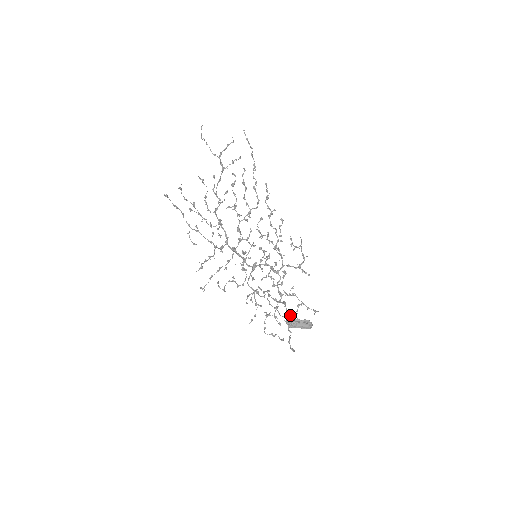
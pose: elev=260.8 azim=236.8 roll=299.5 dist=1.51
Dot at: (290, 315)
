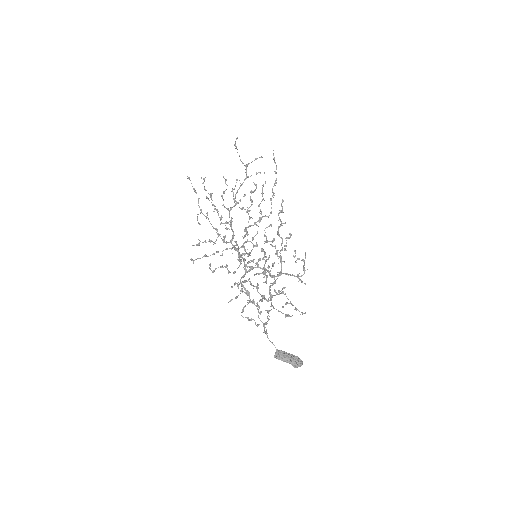
Dot at: (274, 308)
